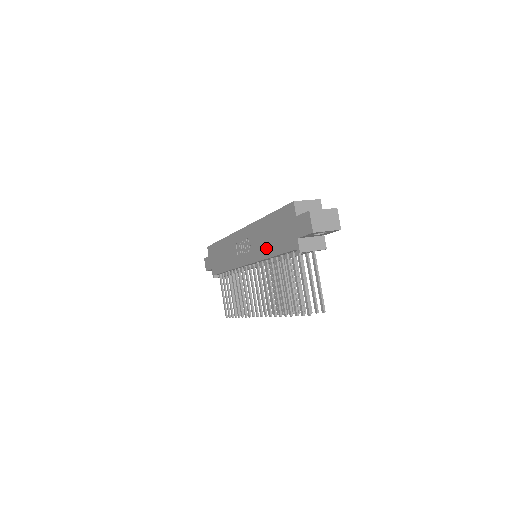
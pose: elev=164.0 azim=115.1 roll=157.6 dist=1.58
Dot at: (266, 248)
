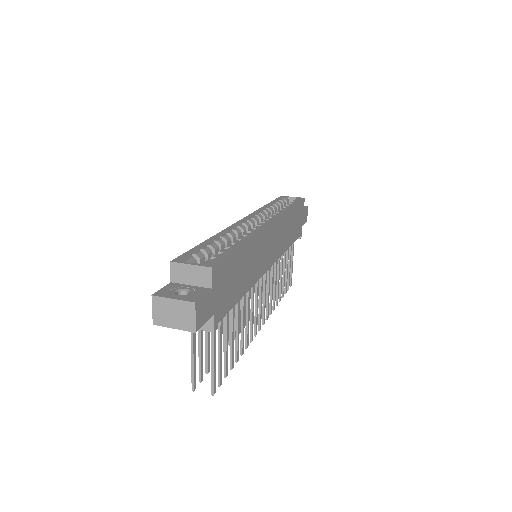
Dot at: occluded
